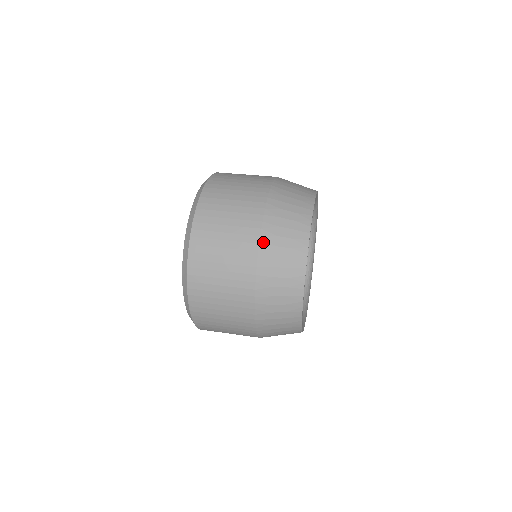
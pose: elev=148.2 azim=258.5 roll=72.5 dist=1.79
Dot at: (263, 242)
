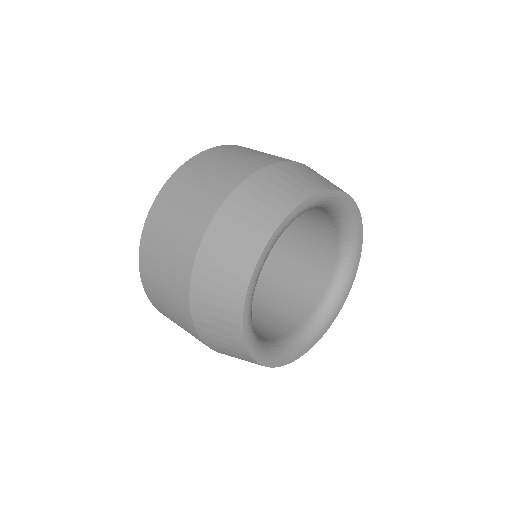
Dot at: (193, 296)
